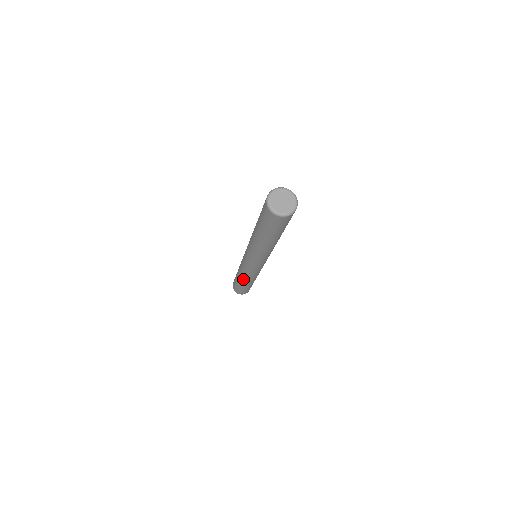
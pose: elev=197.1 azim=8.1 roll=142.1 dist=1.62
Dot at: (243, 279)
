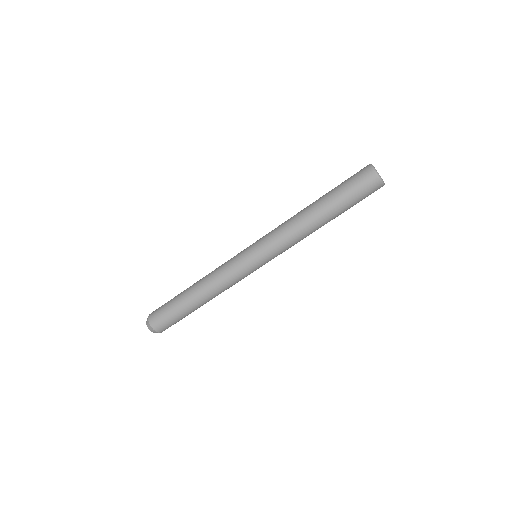
Dot at: (212, 296)
